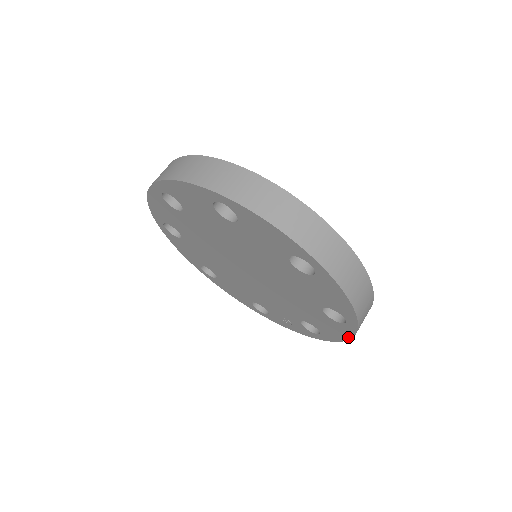
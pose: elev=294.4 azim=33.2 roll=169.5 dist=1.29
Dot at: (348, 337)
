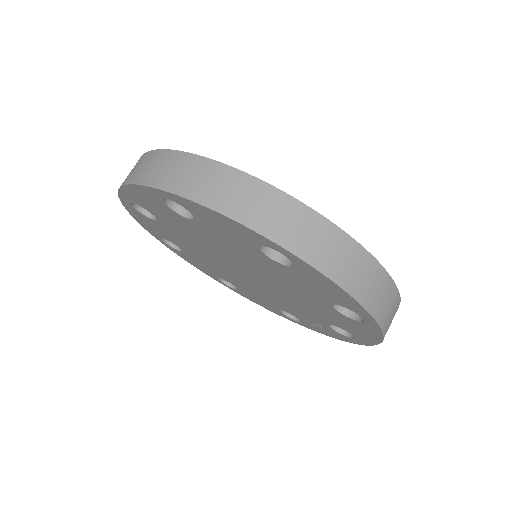
Dot at: (379, 338)
